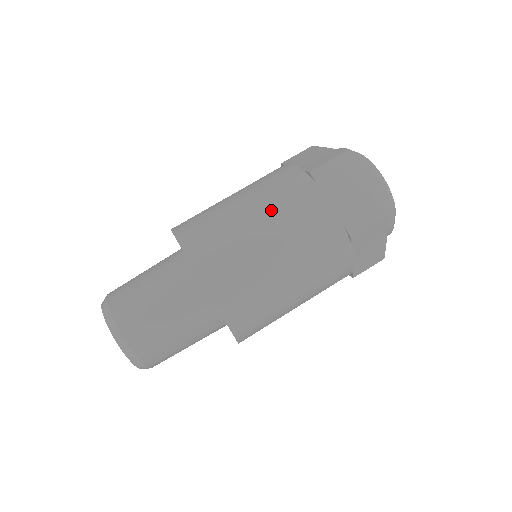
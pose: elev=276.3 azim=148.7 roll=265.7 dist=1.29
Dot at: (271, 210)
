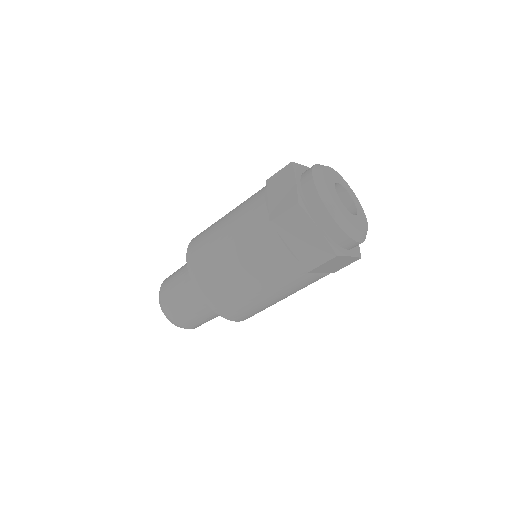
Dot at: (244, 253)
